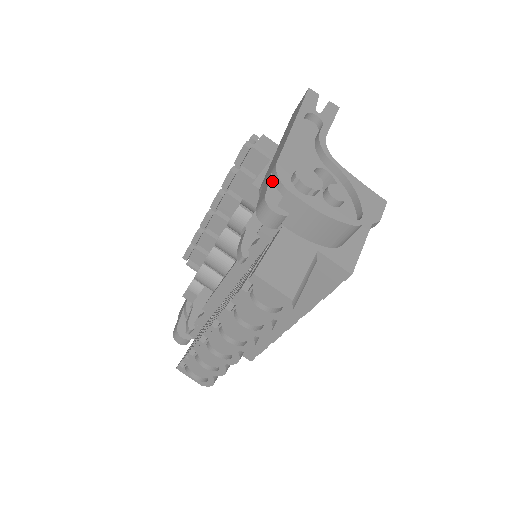
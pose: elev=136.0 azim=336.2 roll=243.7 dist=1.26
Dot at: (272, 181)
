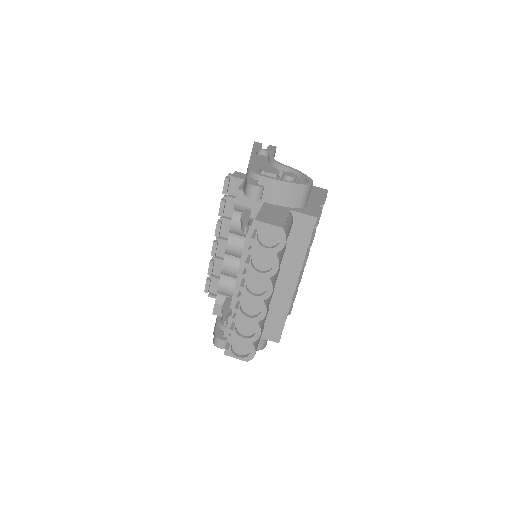
Dot at: (248, 176)
